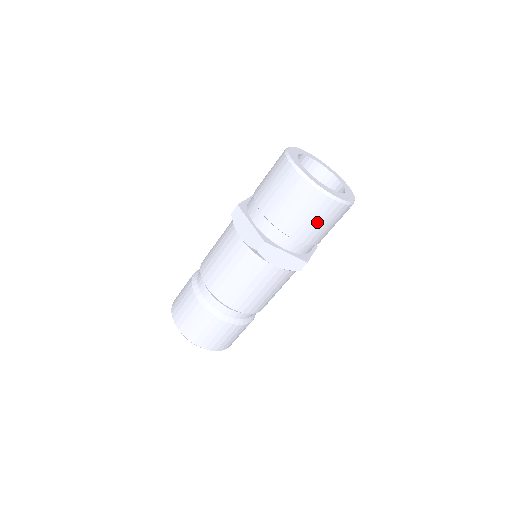
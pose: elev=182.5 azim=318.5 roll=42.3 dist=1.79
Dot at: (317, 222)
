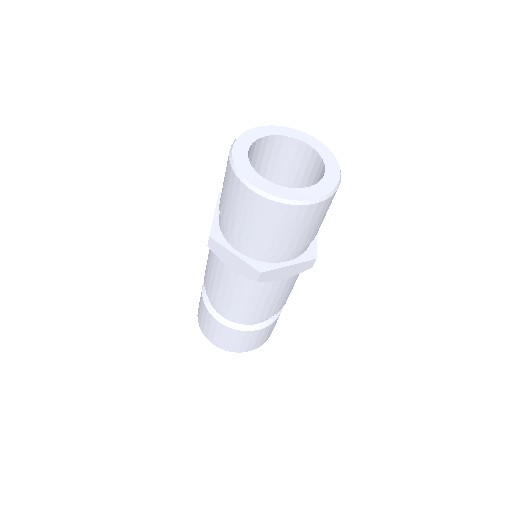
Dot at: (309, 227)
